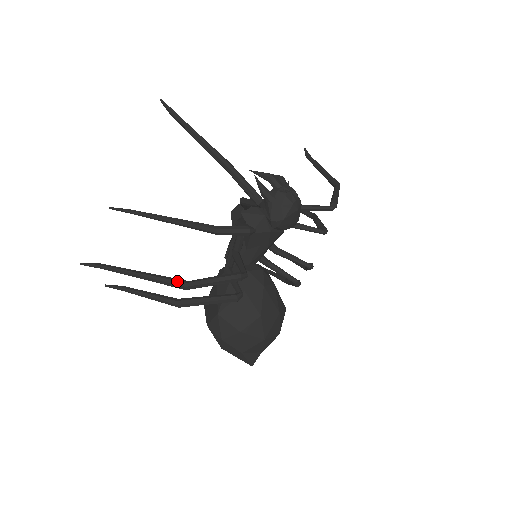
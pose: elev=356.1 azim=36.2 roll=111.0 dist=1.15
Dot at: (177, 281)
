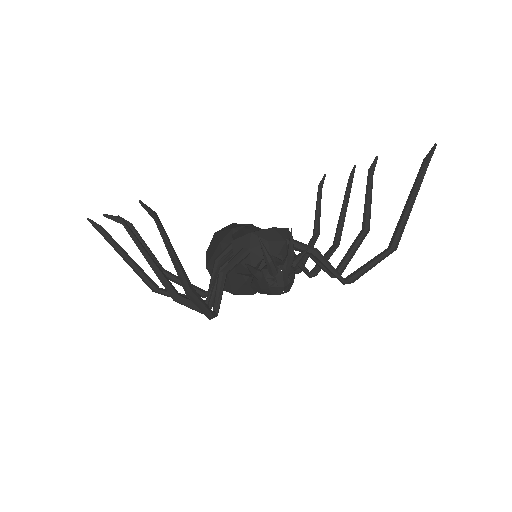
Dot at: (148, 285)
